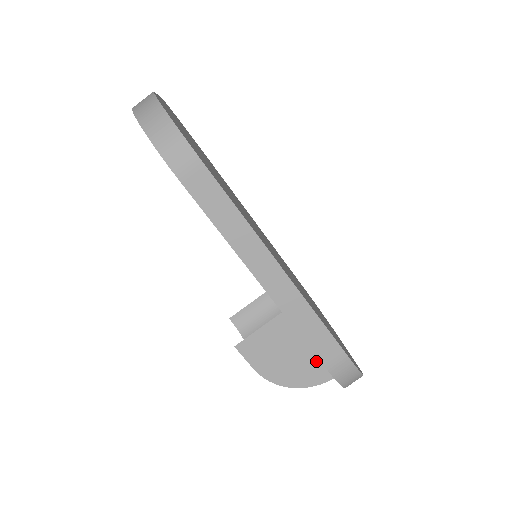
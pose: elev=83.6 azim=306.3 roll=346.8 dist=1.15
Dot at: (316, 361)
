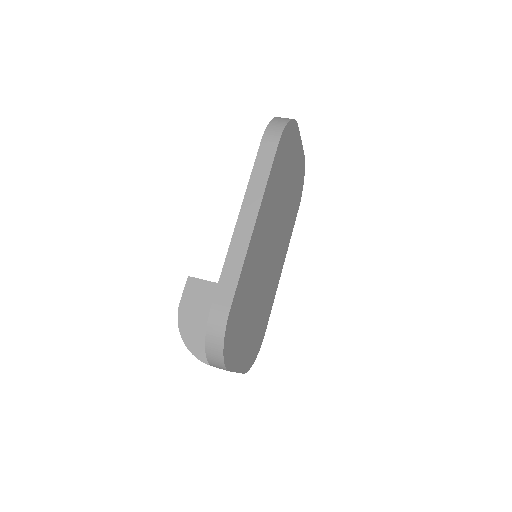
Dot at: occluded
